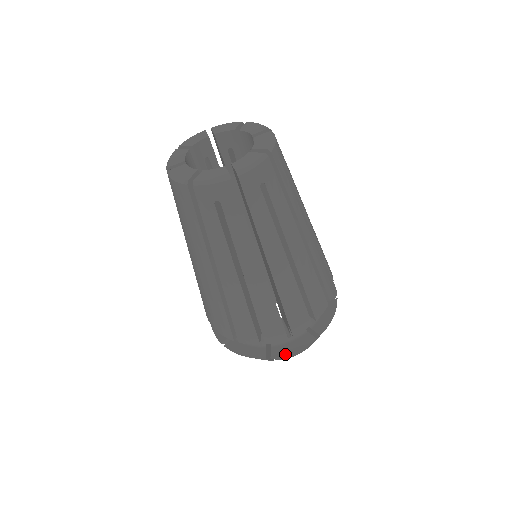
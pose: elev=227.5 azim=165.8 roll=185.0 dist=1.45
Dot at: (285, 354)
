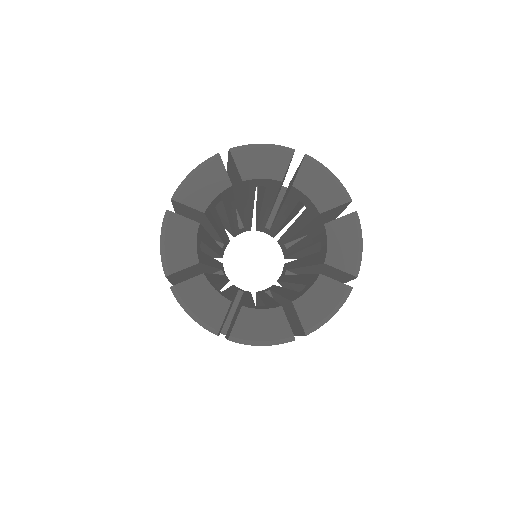
Dot at: occluded
